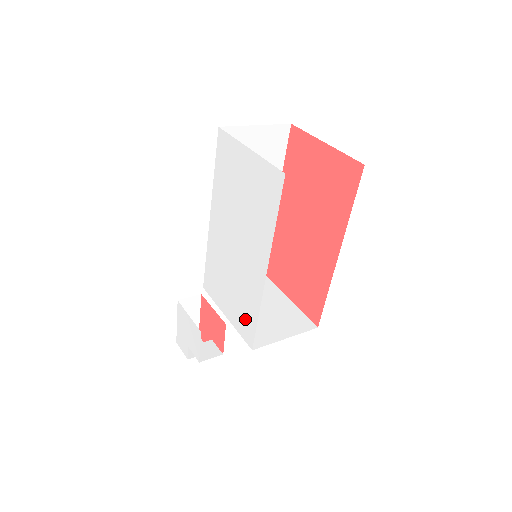
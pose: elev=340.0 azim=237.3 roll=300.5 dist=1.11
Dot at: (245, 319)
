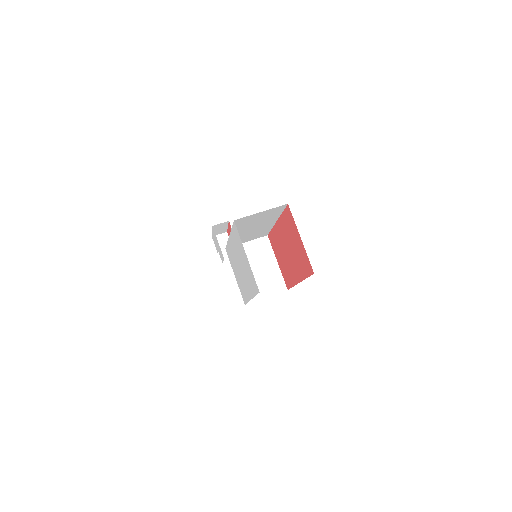
Dot at: (243, 293)
